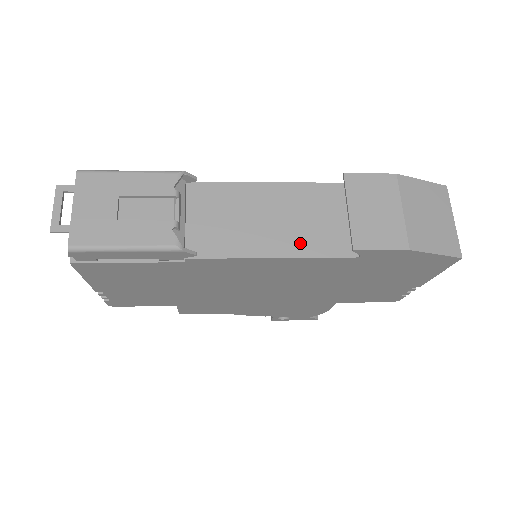
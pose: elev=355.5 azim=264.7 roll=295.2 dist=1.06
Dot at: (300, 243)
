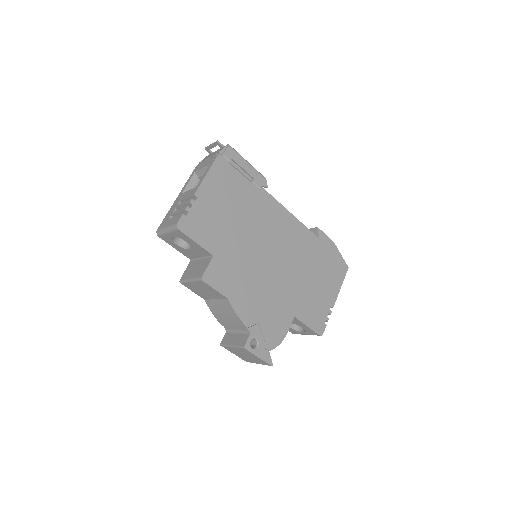
Dot at: occluded
